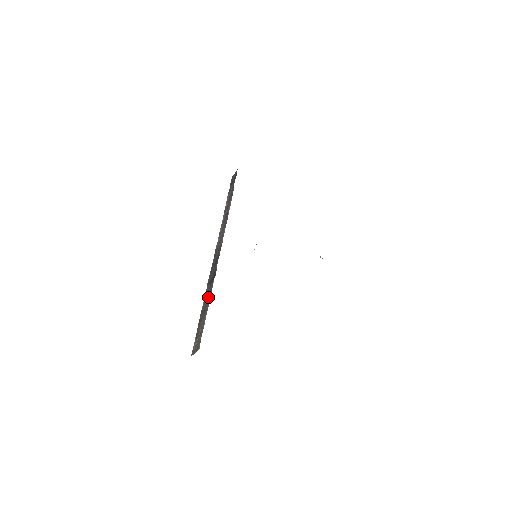
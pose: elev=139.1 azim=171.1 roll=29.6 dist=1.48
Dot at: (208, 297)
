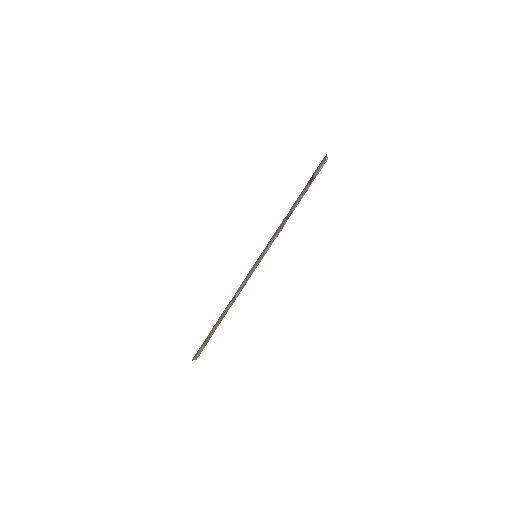
Dot at: occluded
